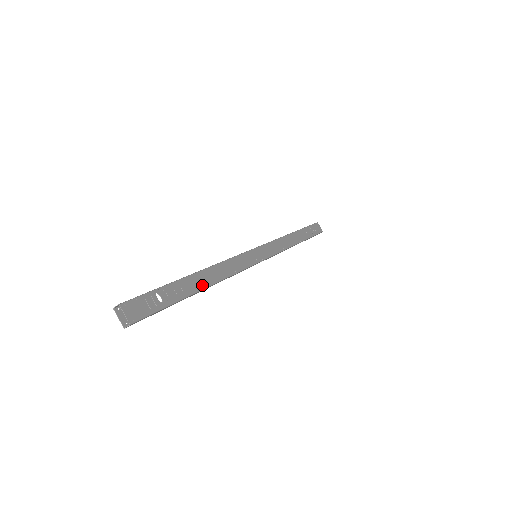
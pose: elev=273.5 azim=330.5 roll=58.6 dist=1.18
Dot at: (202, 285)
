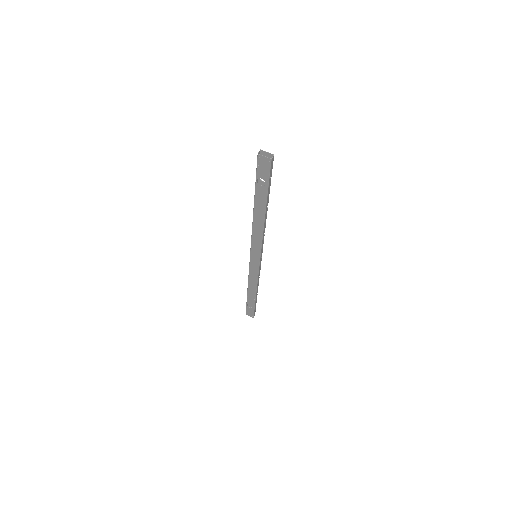
Dot at: occluded
